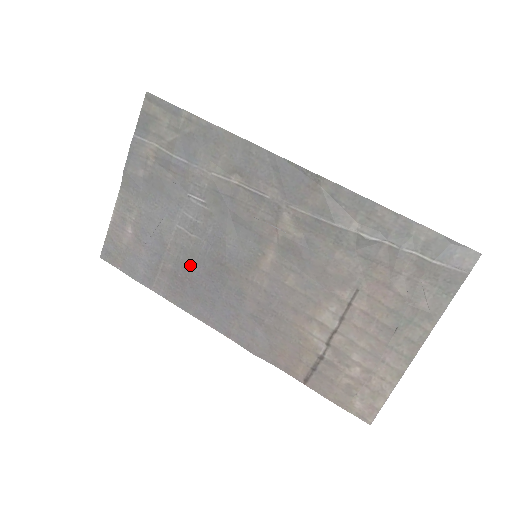
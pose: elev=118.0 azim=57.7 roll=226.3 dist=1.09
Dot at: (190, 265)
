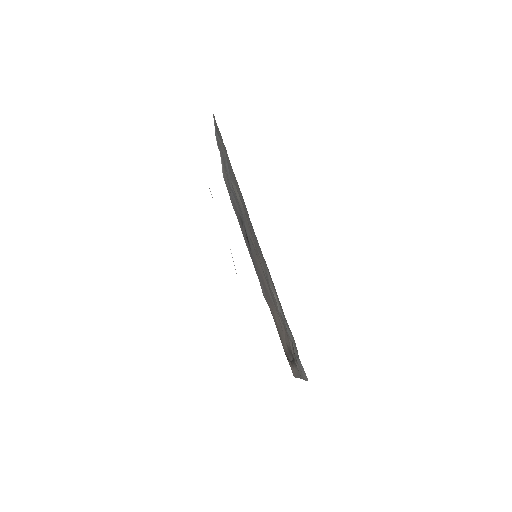
Dot at: (242, 226)
